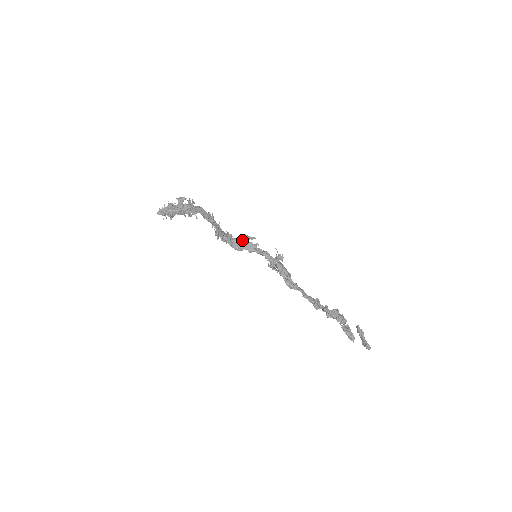
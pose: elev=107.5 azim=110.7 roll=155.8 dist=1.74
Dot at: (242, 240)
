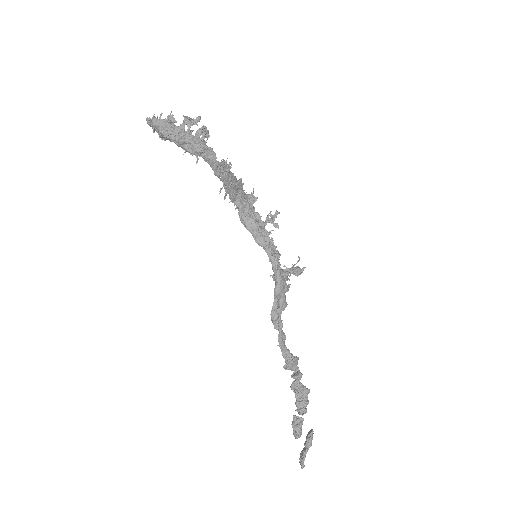
Dot at: (259, 218)
